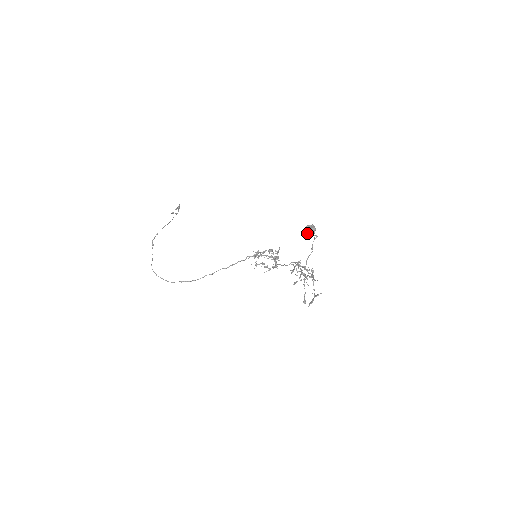
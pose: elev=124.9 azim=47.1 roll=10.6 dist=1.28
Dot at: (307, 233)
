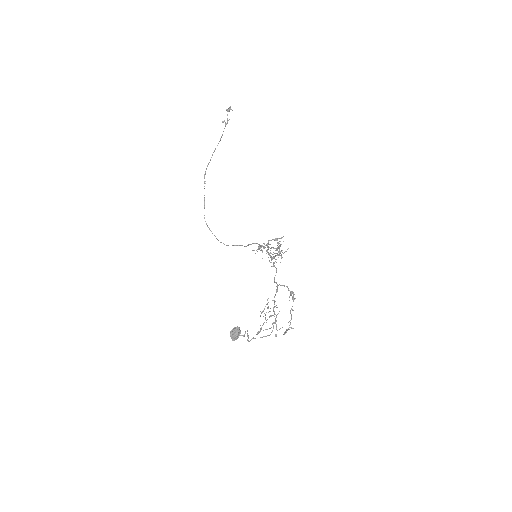
Dot at: (231, 338)
